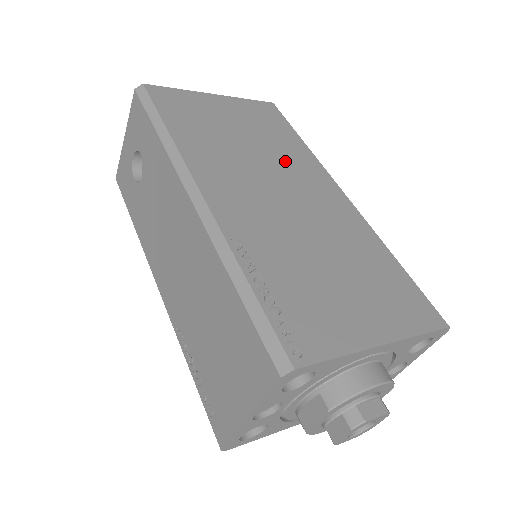
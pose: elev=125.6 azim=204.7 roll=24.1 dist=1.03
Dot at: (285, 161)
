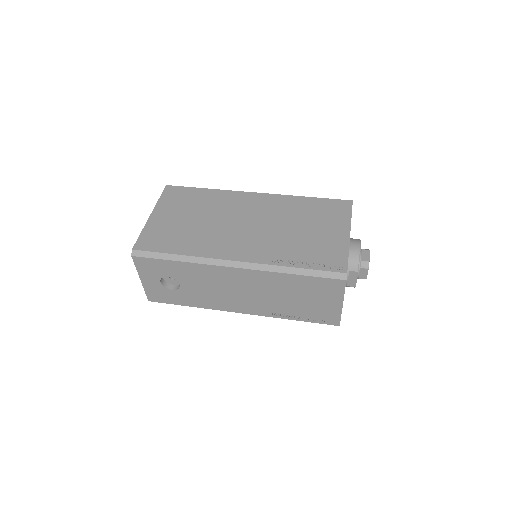
Dot at: (222, 208)
